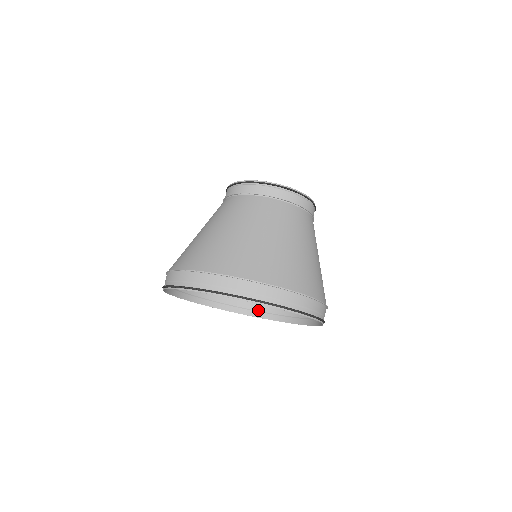
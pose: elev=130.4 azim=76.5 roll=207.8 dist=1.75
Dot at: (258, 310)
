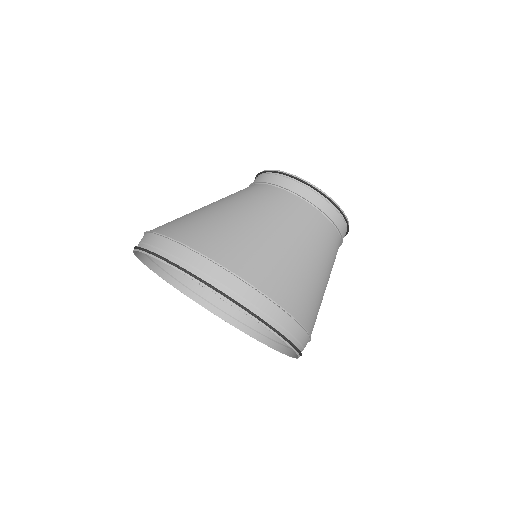
Dot at: (258, 330)
